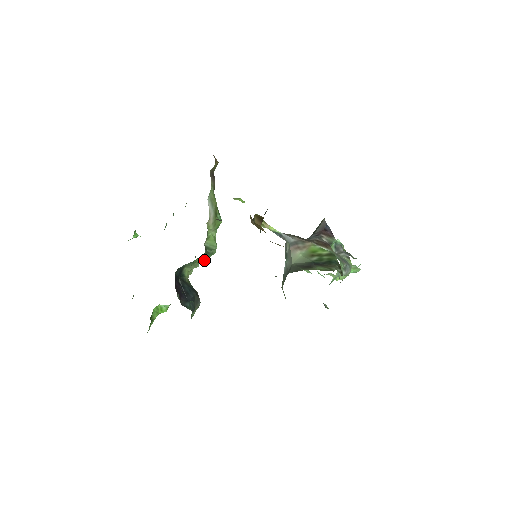
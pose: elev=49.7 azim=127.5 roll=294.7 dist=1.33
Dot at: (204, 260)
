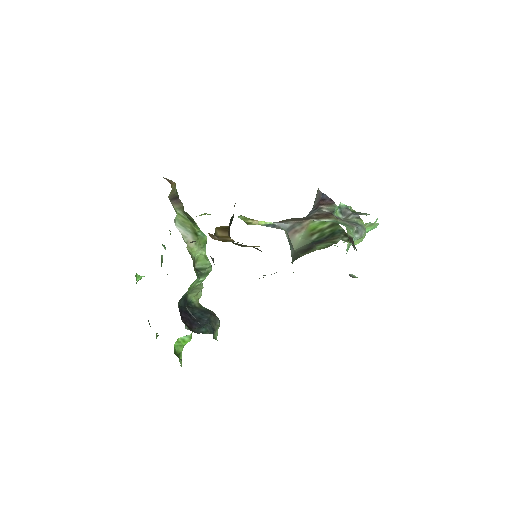
Dot at: occluded
